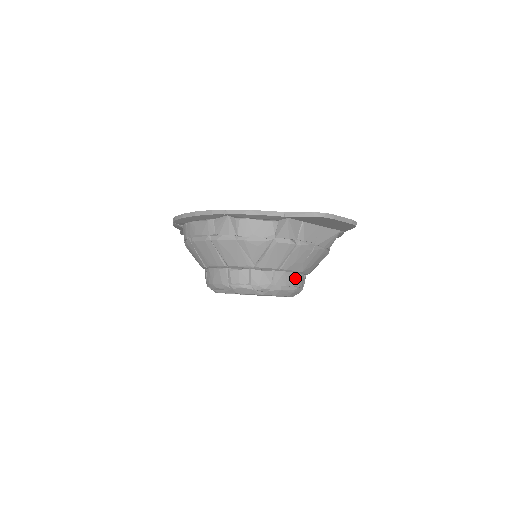
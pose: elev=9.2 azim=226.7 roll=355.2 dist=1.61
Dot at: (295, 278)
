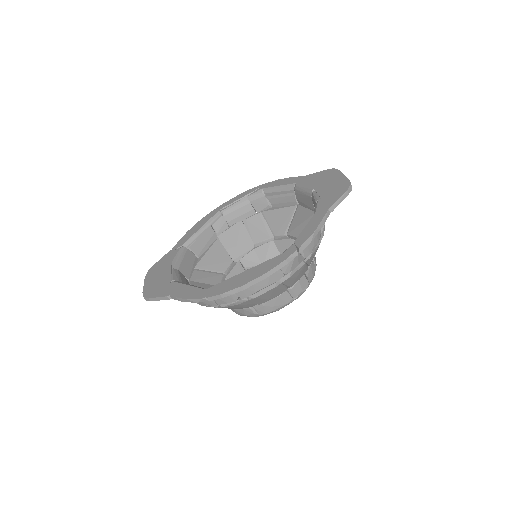
Dot at: occluded
